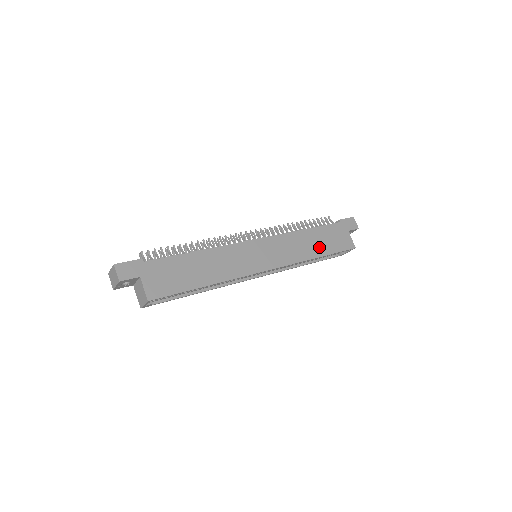
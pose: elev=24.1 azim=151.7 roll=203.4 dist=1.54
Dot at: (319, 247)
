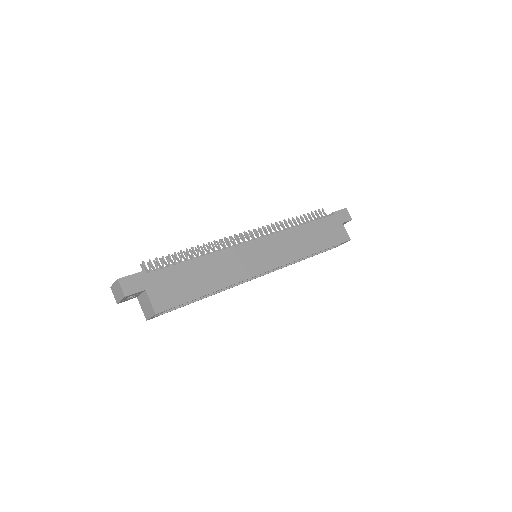
Dot at: (316, 242)
